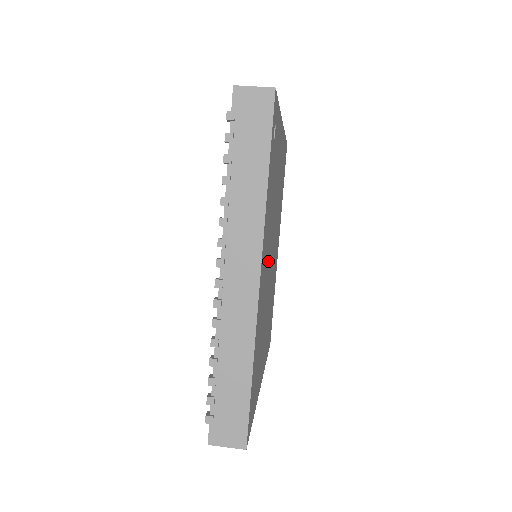
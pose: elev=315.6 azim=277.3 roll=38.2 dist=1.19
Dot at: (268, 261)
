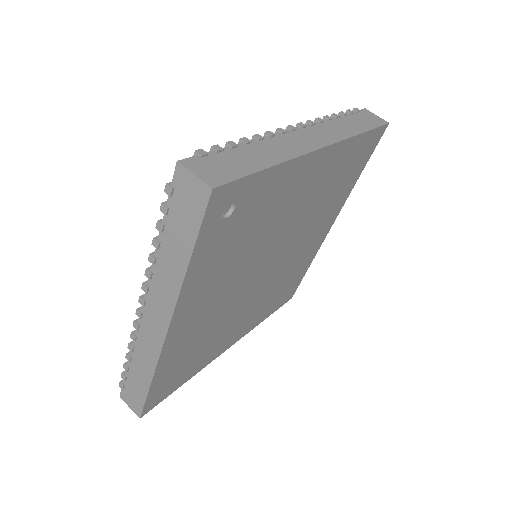
Dot at: (234, 287)
